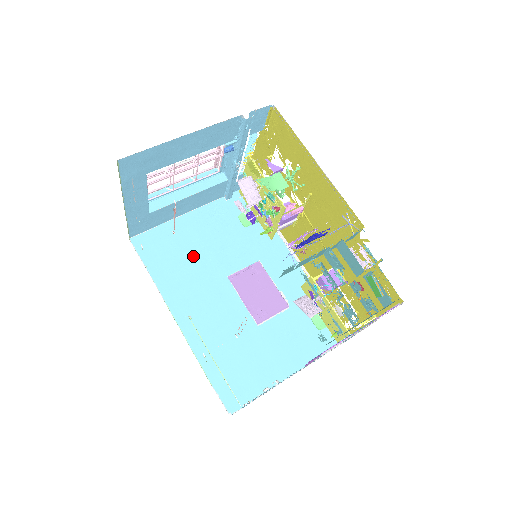
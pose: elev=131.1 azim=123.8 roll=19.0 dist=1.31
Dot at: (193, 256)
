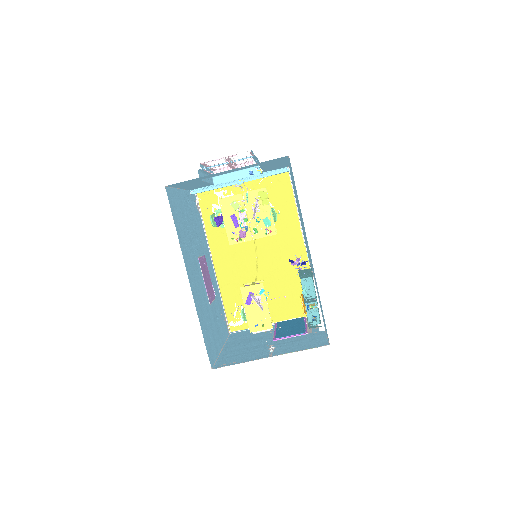
Dot at: (187, 229)
